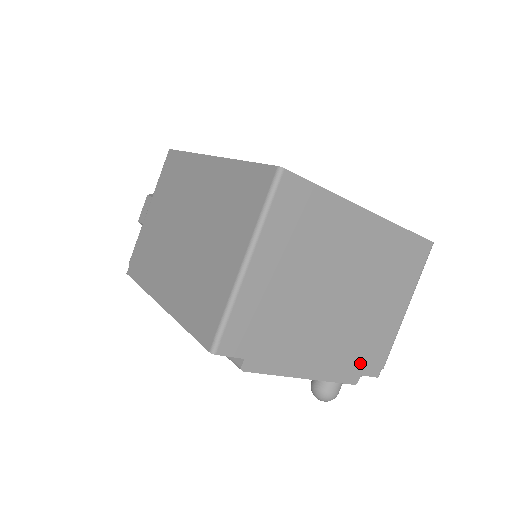
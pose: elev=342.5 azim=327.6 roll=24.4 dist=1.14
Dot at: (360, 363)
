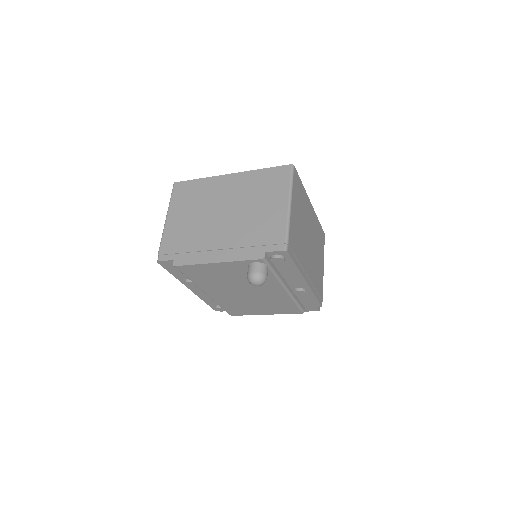
Dot at: (260, 245)
